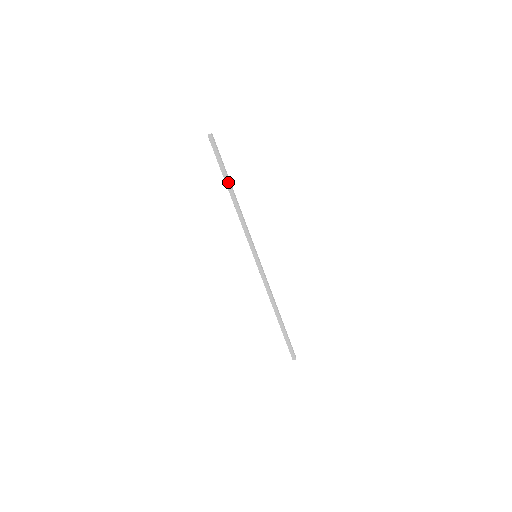
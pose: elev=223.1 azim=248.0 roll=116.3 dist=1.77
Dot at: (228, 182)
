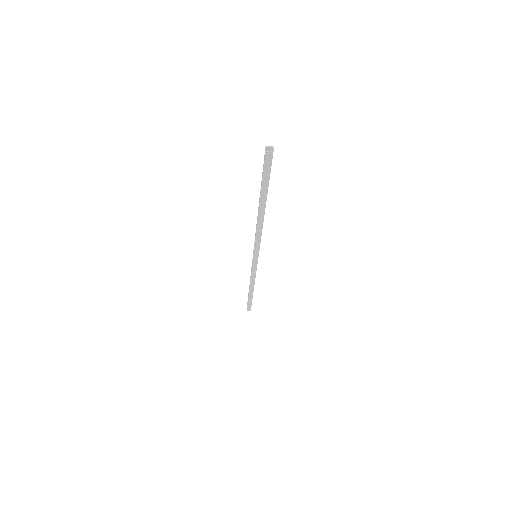
Dot at: (264, 202)
